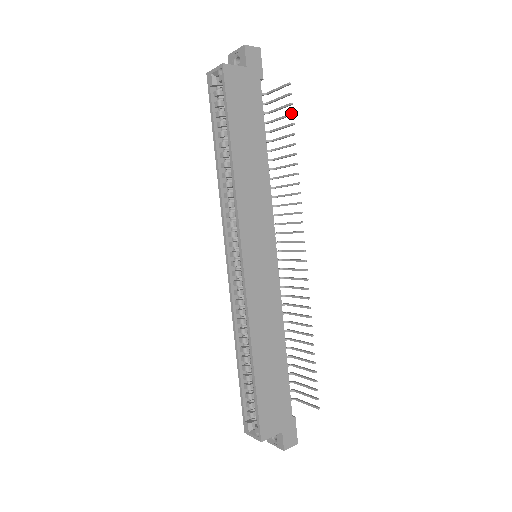
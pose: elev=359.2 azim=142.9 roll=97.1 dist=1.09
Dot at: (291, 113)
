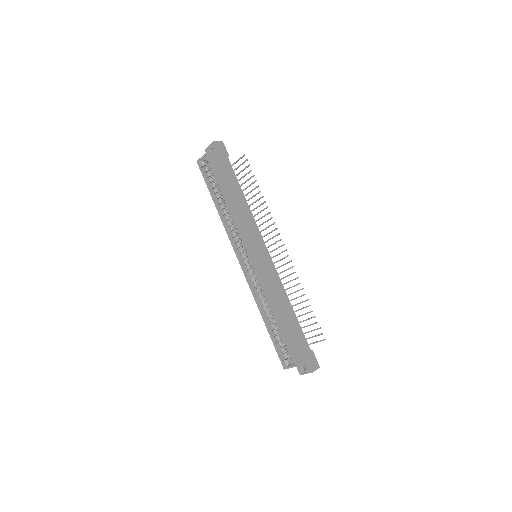
Dot at: (251, 170)
